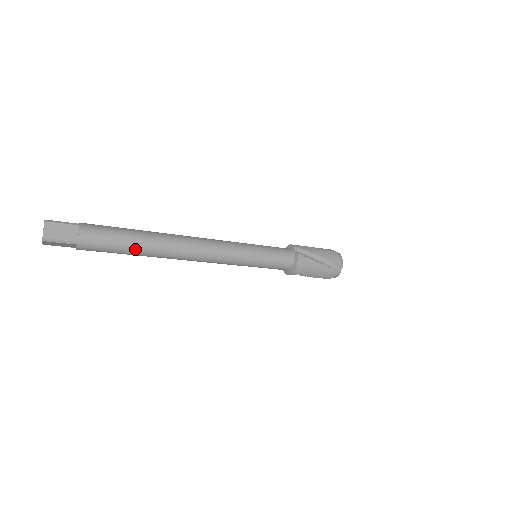
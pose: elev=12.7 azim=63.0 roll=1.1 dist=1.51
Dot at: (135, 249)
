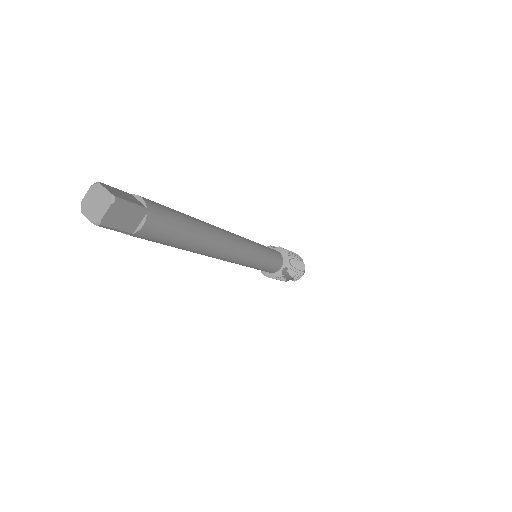
Dot at: (193, 227)
